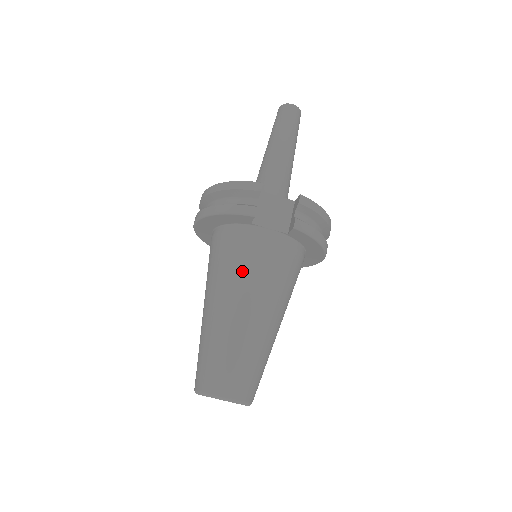
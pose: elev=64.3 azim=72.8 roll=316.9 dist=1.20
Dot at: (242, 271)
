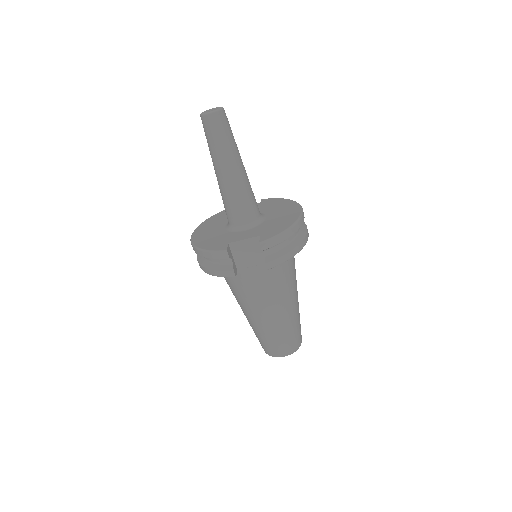
Dot at: (250, 297)
